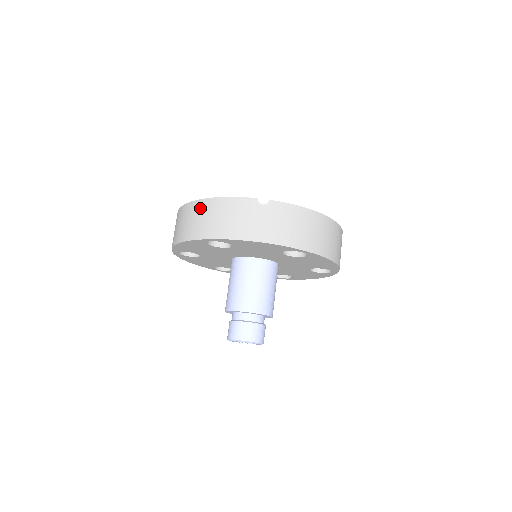
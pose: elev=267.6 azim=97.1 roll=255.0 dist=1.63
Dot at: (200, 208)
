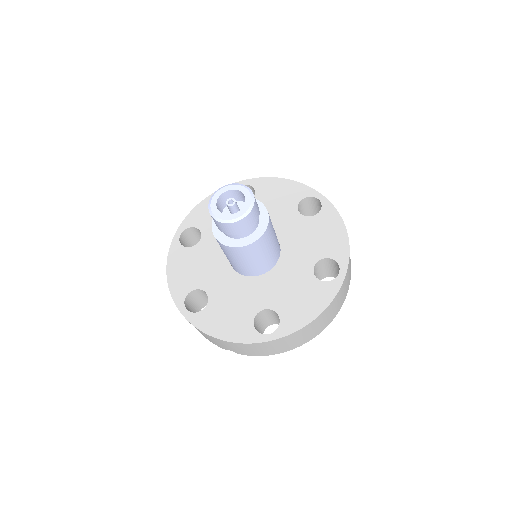
Dot at: occluded
